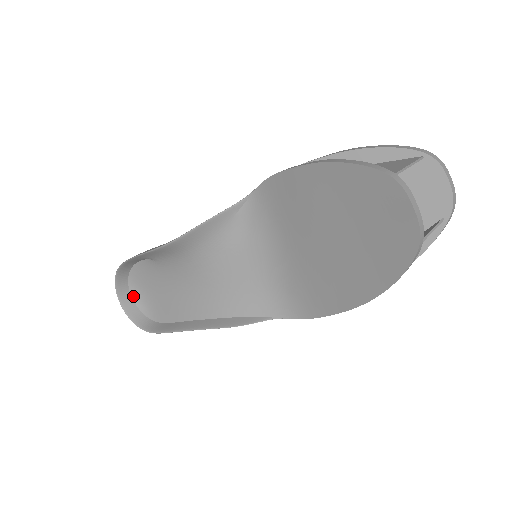
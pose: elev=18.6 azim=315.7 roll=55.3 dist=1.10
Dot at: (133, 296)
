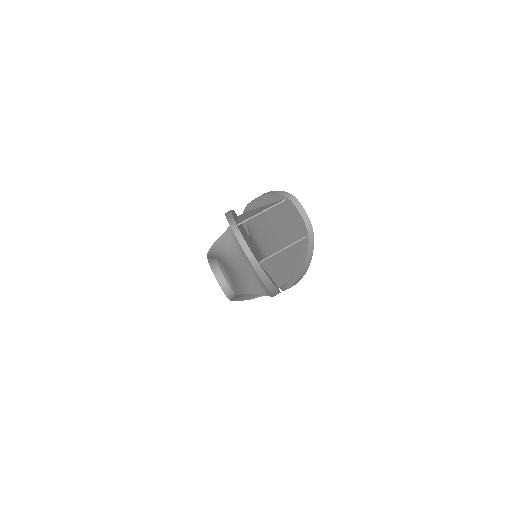
Dot at: (225, 278)
